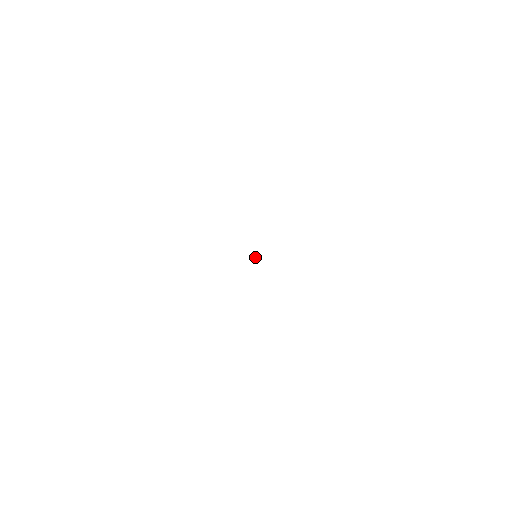
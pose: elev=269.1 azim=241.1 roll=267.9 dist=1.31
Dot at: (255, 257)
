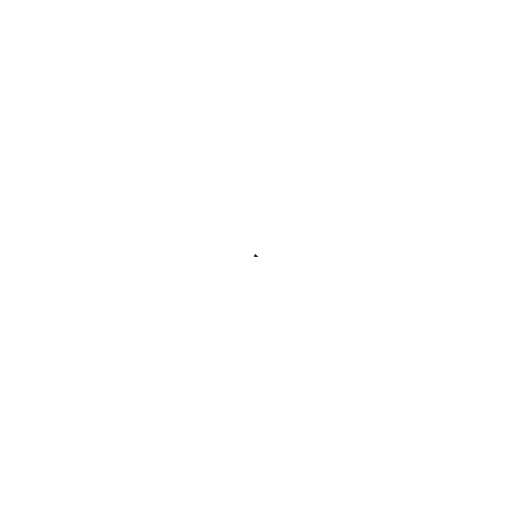
Dot at: (254, 255)
